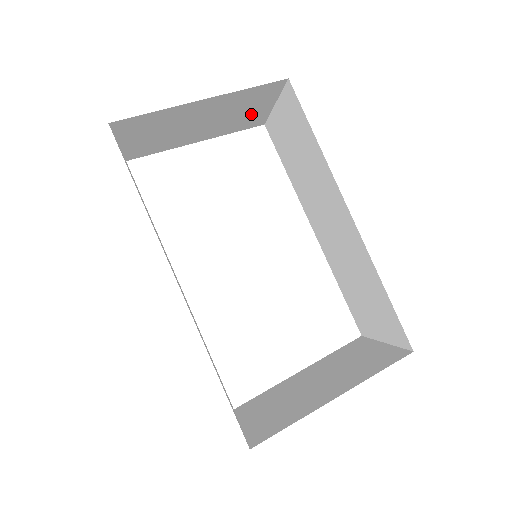
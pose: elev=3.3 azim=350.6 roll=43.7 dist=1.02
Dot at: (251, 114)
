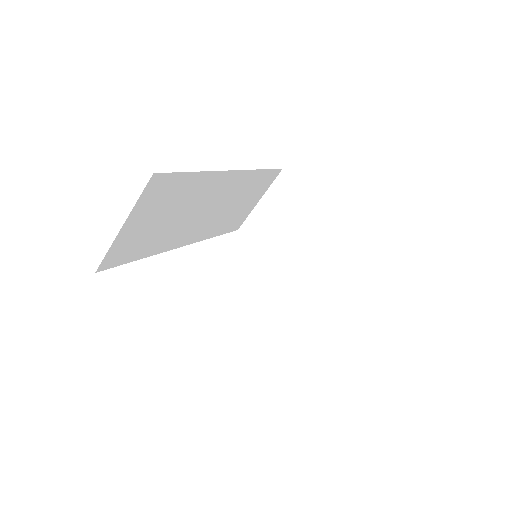
Dot at: (321, 271)
